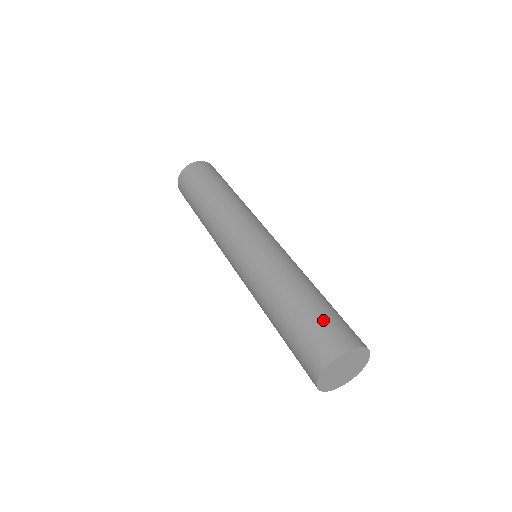
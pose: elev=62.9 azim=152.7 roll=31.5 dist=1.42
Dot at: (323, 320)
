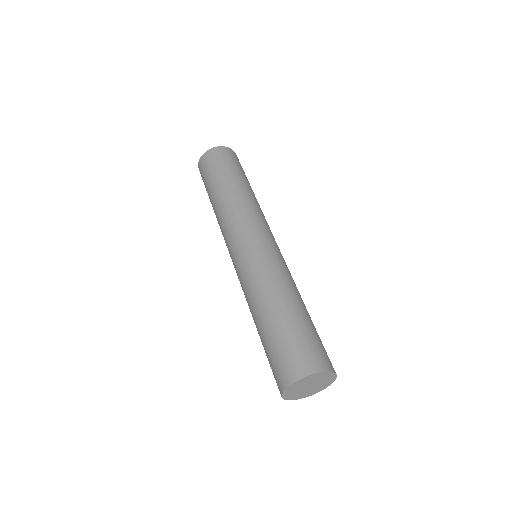
Dot at: (309, 337)
